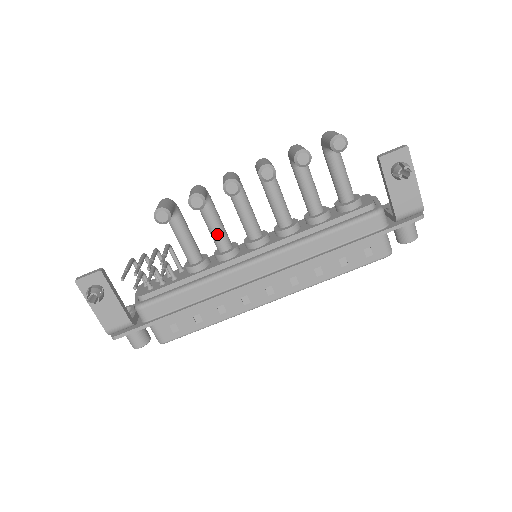
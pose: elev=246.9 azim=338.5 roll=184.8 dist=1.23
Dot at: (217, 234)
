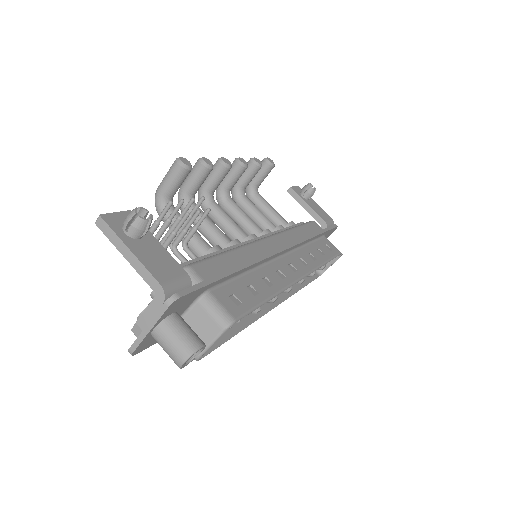
Dot at: (217, 228)
